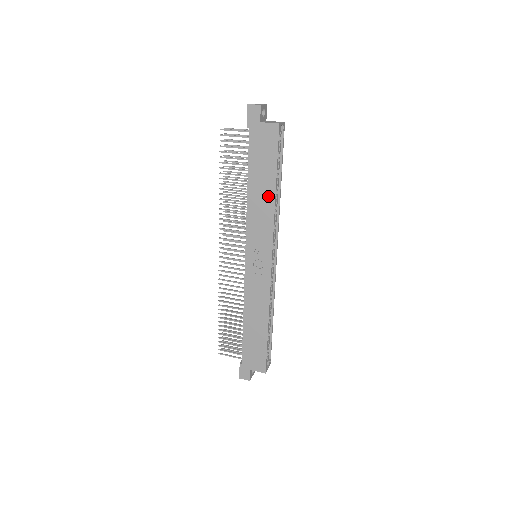
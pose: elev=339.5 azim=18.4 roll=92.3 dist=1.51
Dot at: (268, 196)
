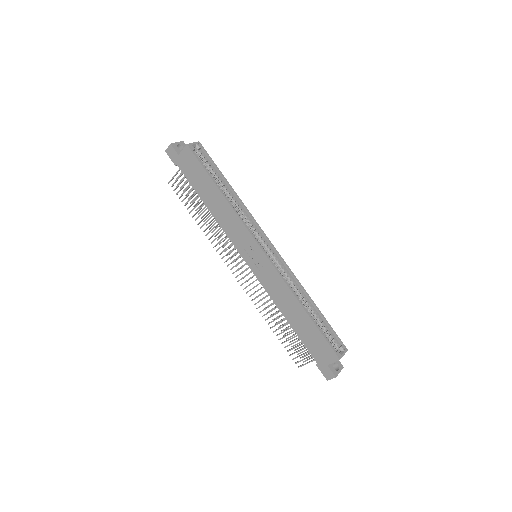
Dot at: (220, 201)
